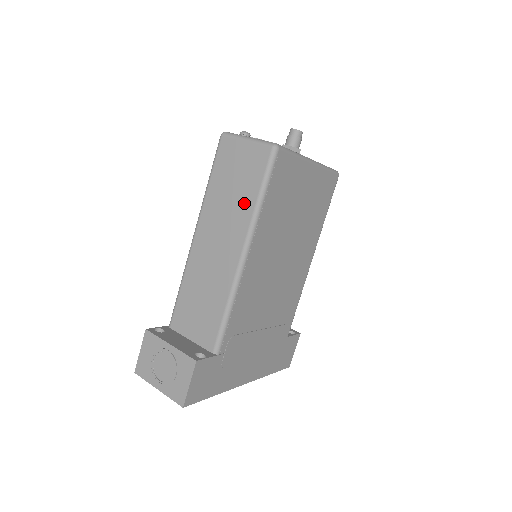
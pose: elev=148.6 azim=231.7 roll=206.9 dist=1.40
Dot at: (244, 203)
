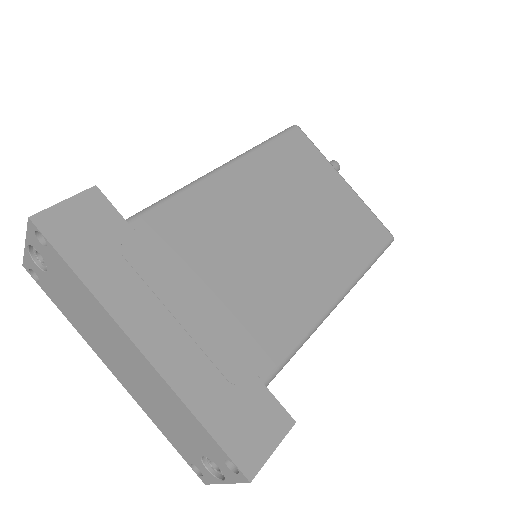
Dot at: occluded
